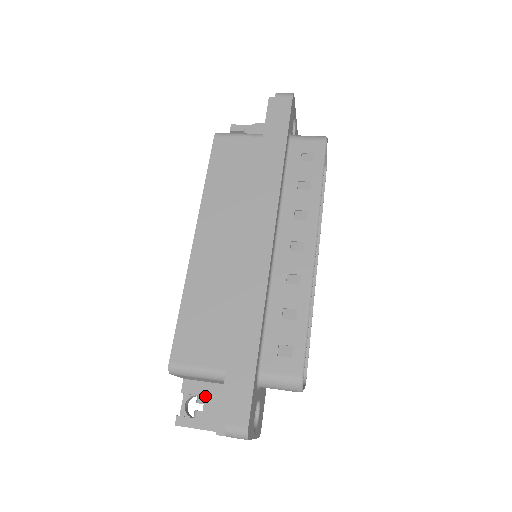
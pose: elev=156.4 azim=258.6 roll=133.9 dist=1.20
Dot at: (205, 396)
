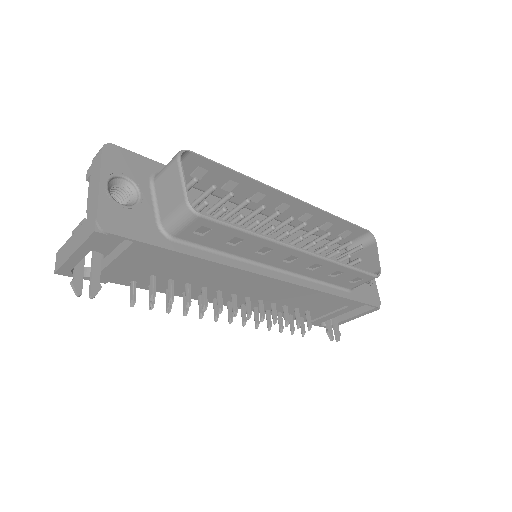
Dot at: occluded
